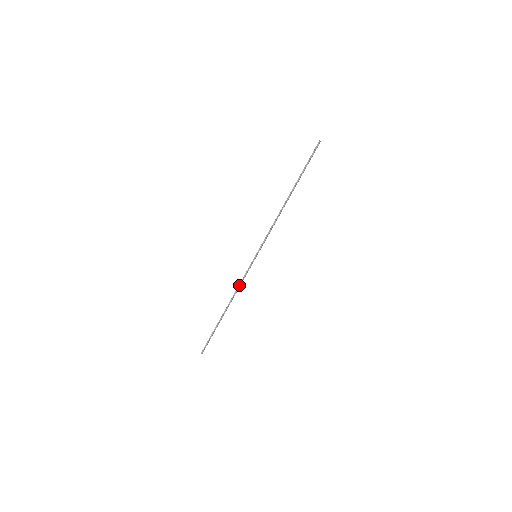
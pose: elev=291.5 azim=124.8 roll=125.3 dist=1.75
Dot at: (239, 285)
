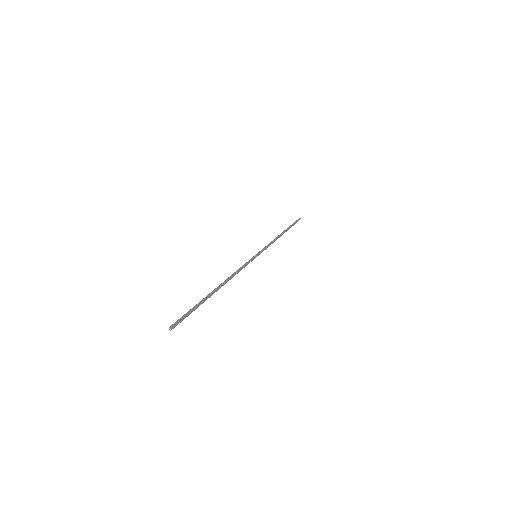
Dot at: (237, 270)
